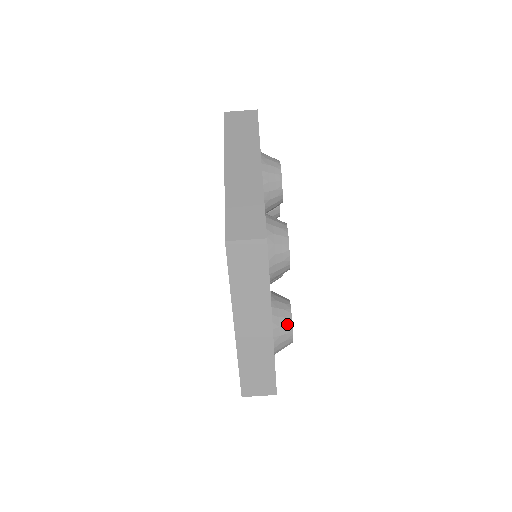
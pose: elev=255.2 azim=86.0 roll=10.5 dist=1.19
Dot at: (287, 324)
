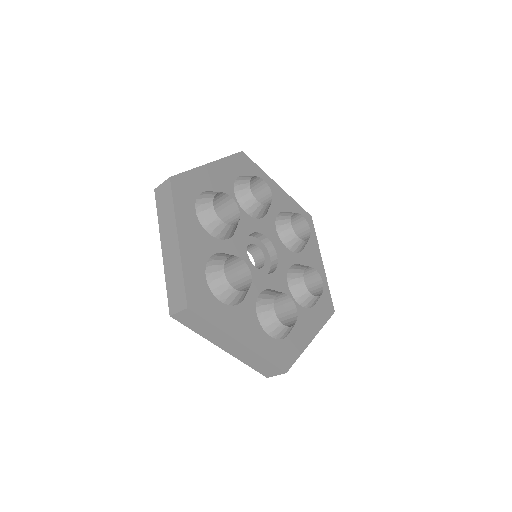
Dot at: (315, 300)
